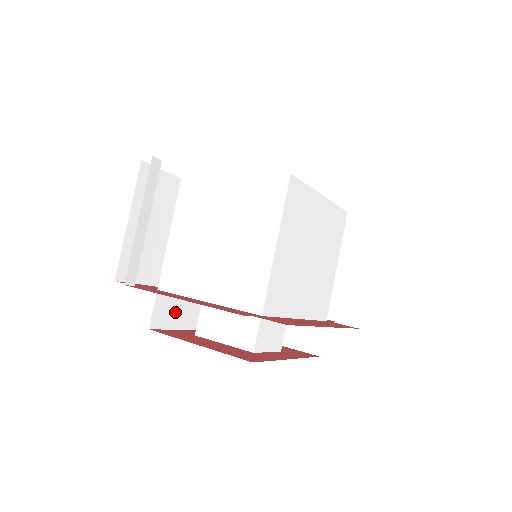
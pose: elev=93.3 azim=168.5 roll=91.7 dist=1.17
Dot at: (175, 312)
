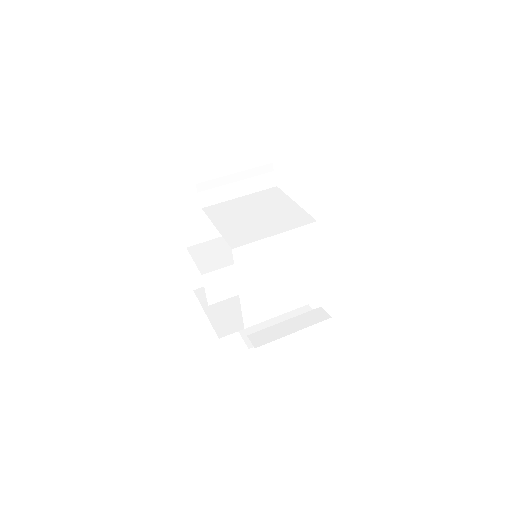
Dot at: (192, 231)
